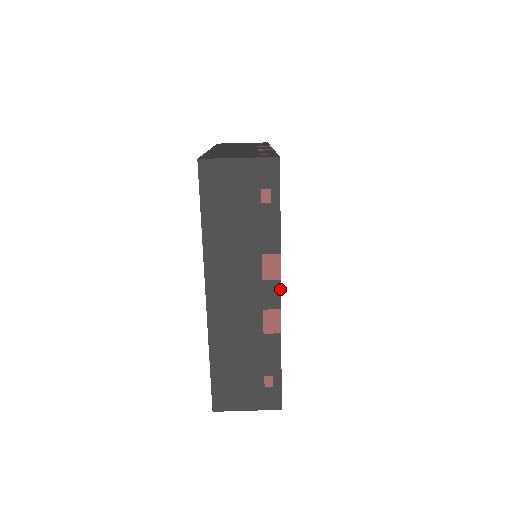
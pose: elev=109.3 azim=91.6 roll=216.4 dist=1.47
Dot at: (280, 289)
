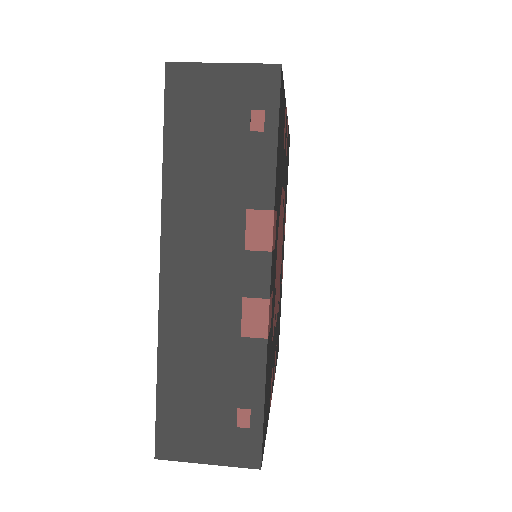
Dot at: (270, 266)
